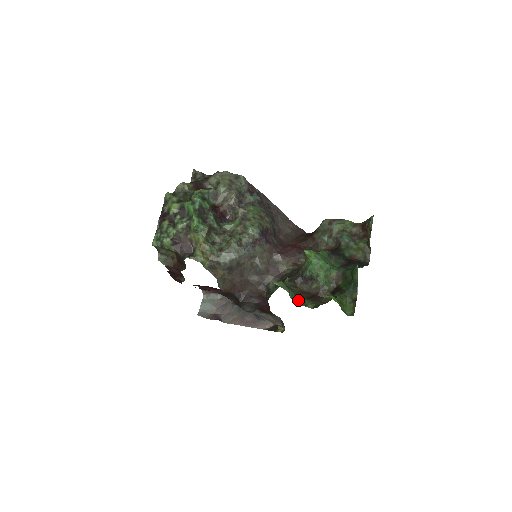
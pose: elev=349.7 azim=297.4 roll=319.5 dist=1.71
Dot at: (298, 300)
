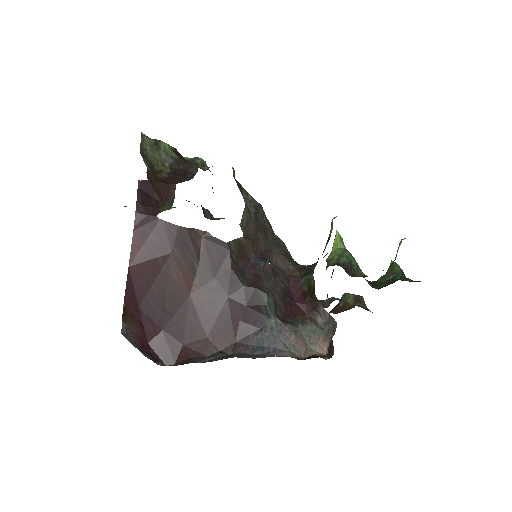
Dot at: occluded
